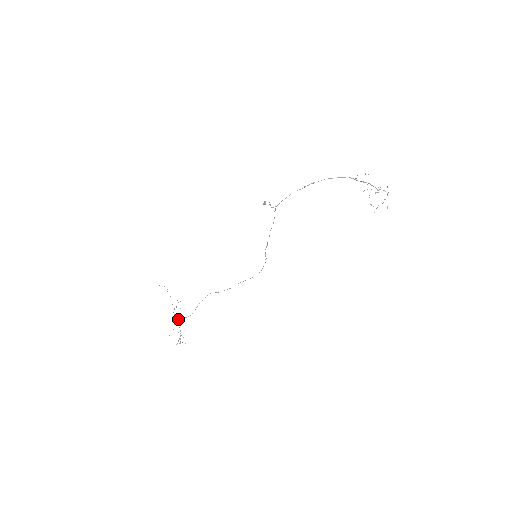
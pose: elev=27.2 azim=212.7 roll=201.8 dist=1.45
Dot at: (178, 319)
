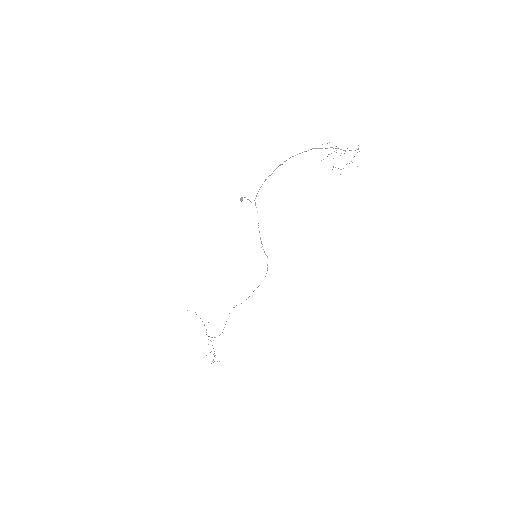
Dot at: occluded
